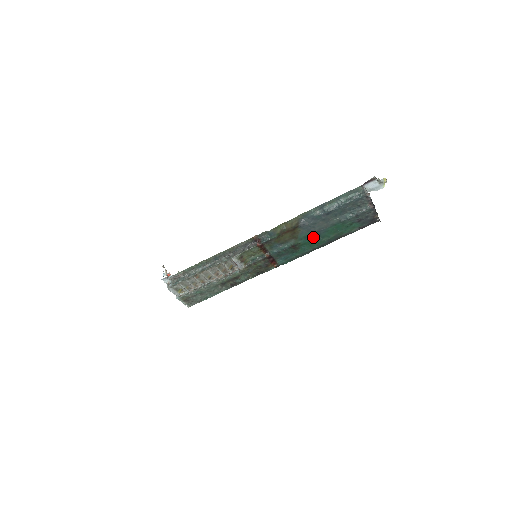
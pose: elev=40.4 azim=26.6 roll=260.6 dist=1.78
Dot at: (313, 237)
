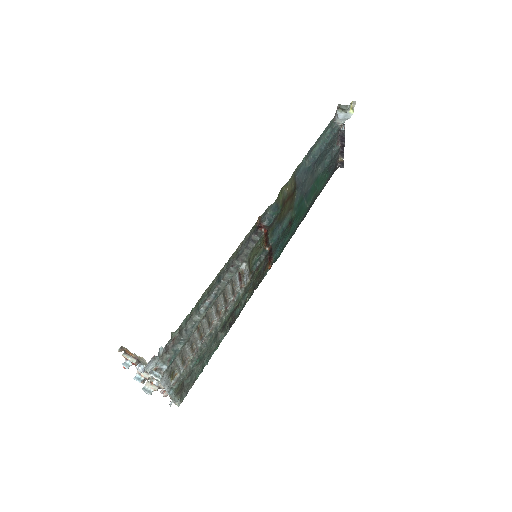
Dot at: (302, 203)
